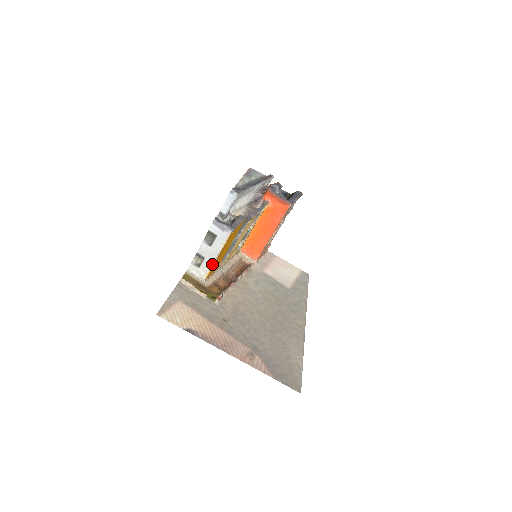
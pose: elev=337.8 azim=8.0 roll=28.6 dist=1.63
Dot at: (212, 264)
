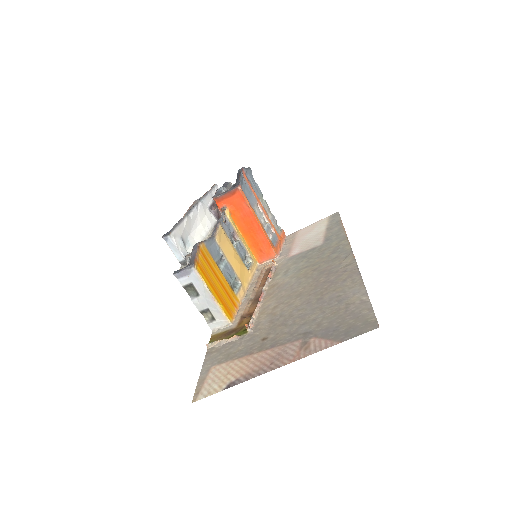
Dot at: (218, 306)
